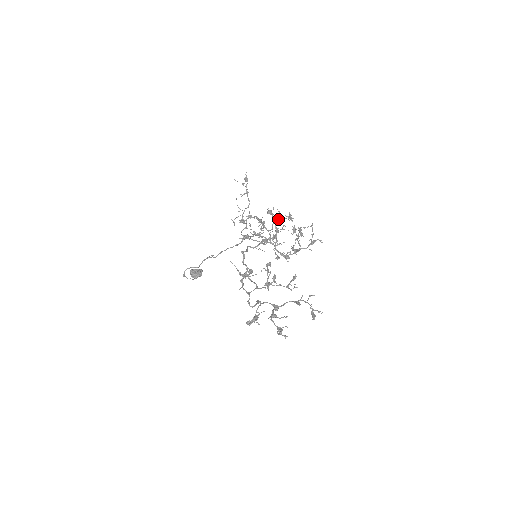
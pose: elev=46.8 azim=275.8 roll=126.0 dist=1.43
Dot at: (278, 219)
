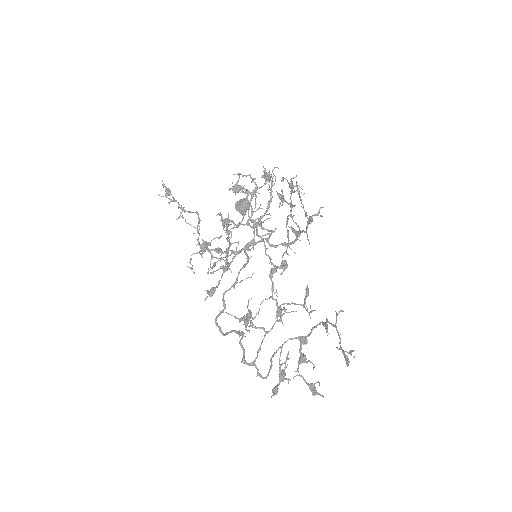
Dot at: (253, 190)
